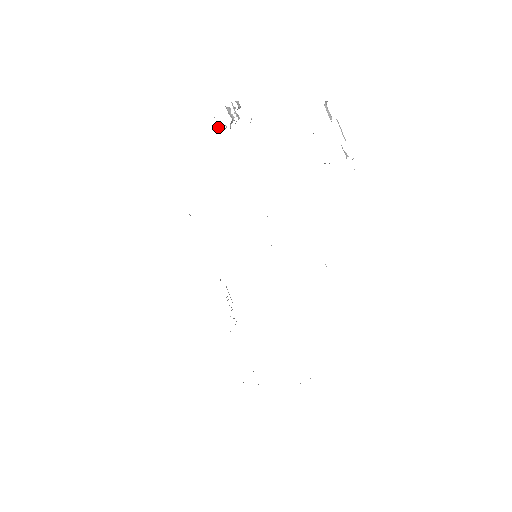
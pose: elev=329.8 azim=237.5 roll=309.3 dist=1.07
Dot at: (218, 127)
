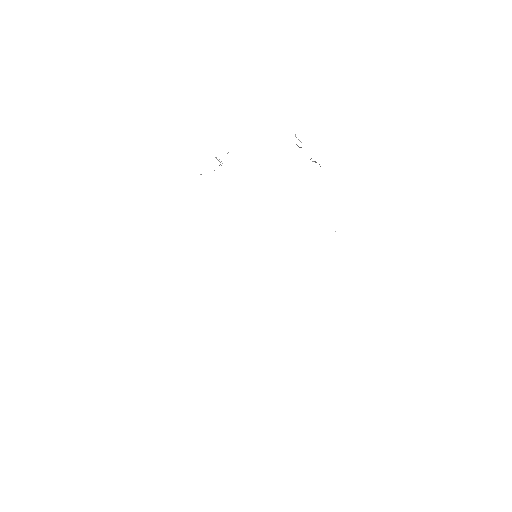
Dot at: occluded
